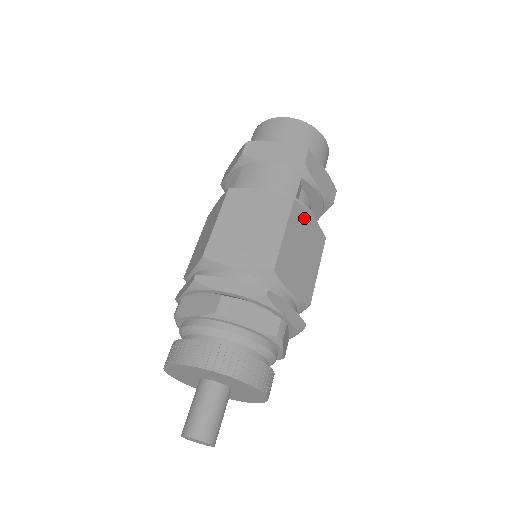
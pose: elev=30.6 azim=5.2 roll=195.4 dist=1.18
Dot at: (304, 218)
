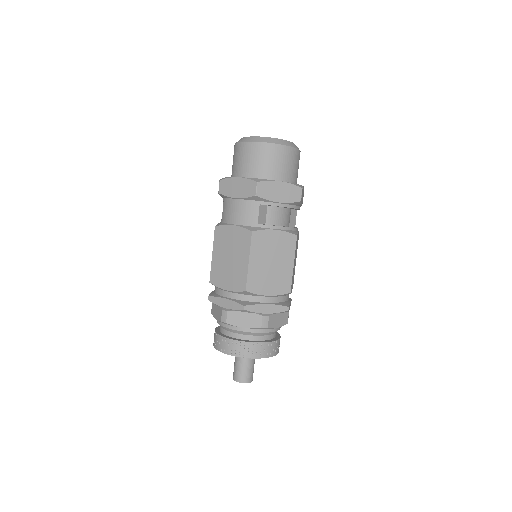
Dot at: (267, 237)
